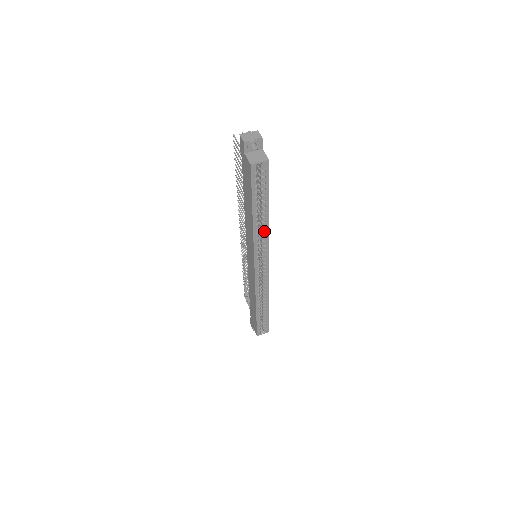
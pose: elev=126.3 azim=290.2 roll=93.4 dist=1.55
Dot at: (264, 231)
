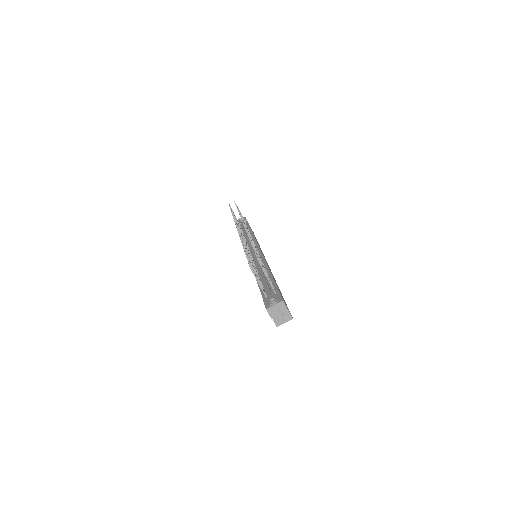
Dot at: occluded
